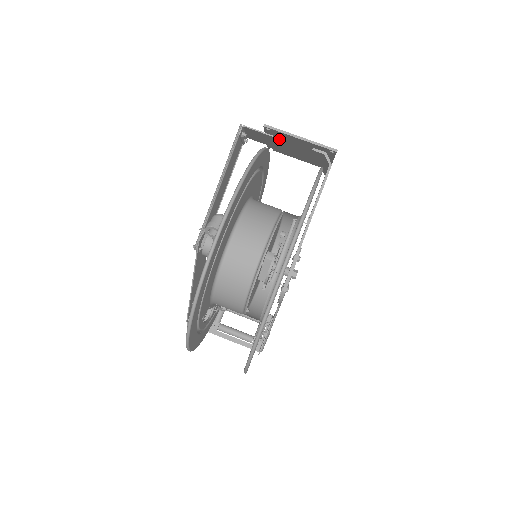
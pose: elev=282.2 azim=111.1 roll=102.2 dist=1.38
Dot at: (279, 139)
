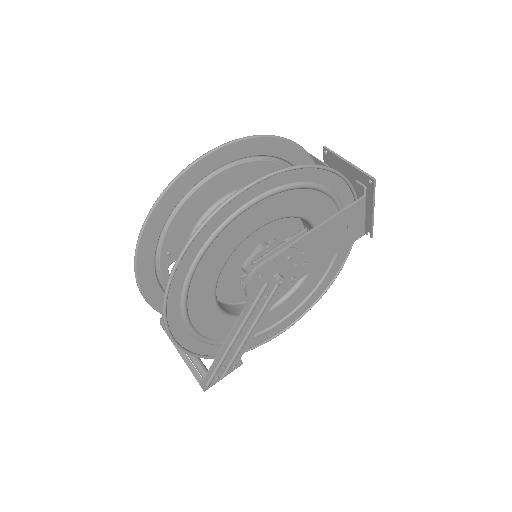
Dot at: occluded
